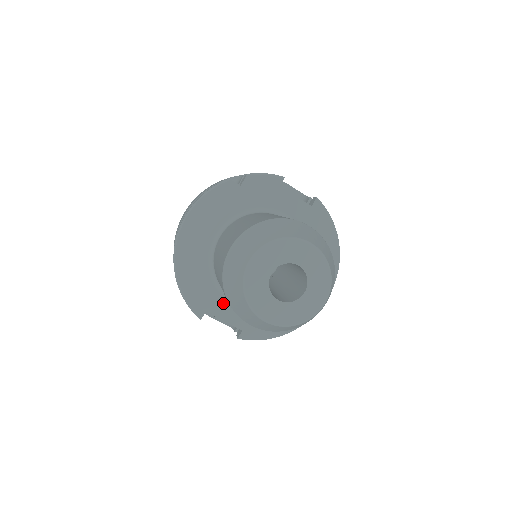
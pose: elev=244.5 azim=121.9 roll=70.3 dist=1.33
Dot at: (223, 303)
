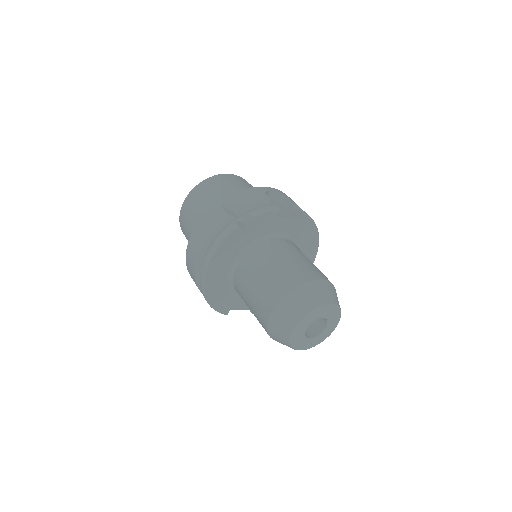
Dot at: (241, 301)
